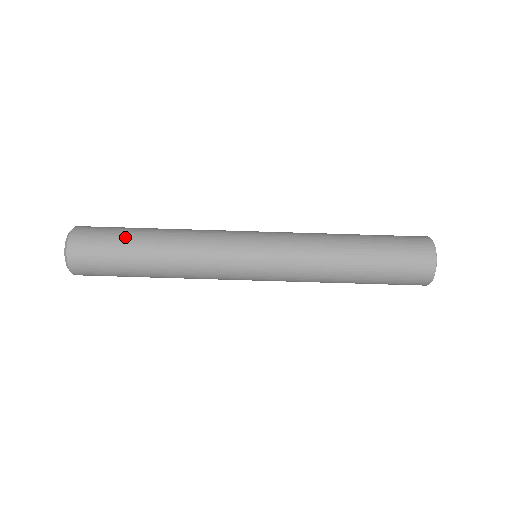
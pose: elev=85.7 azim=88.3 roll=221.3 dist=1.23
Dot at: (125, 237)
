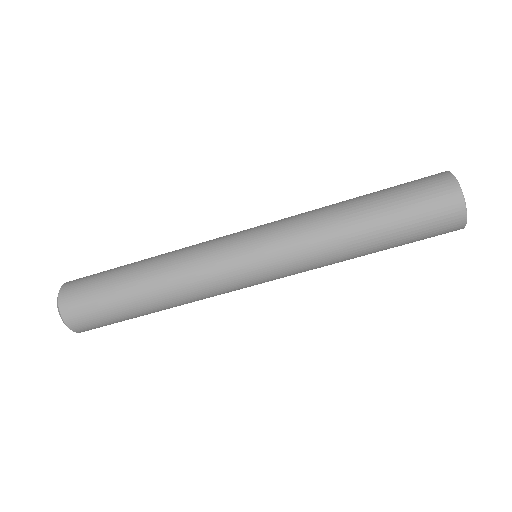
Dot at: (113, 272)
